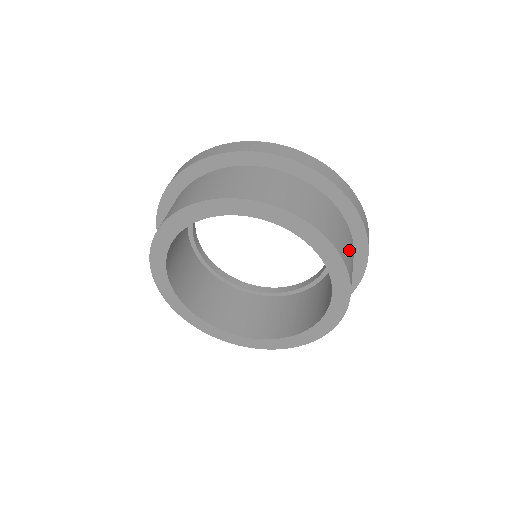
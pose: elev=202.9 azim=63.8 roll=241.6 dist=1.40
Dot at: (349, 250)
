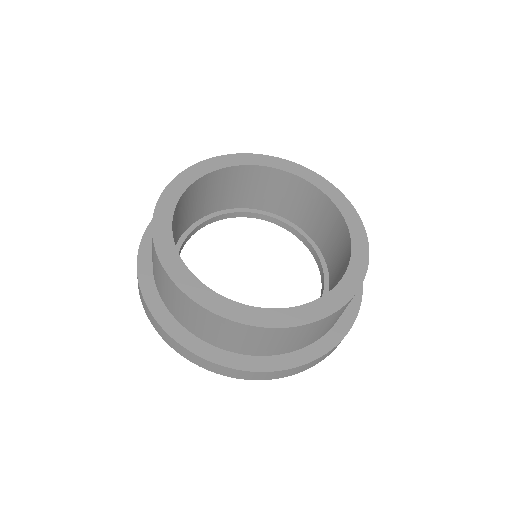
Dot at: occluded
